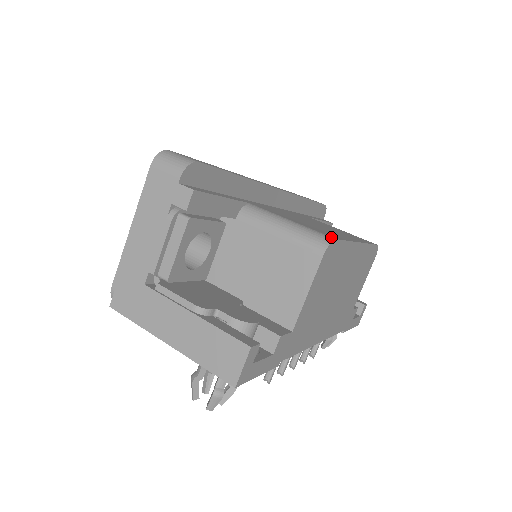
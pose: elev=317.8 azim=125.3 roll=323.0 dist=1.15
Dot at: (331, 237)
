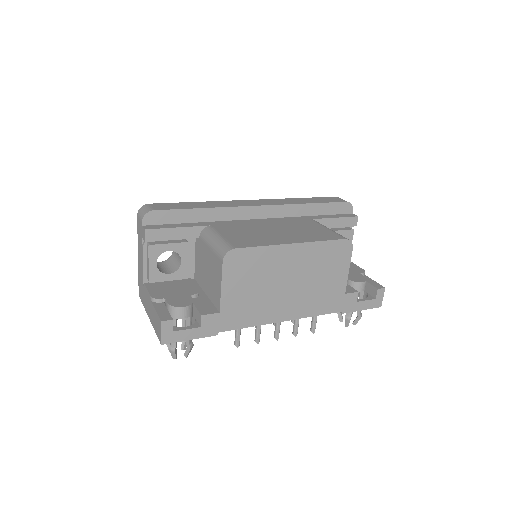
Dot at: (233, 247)
